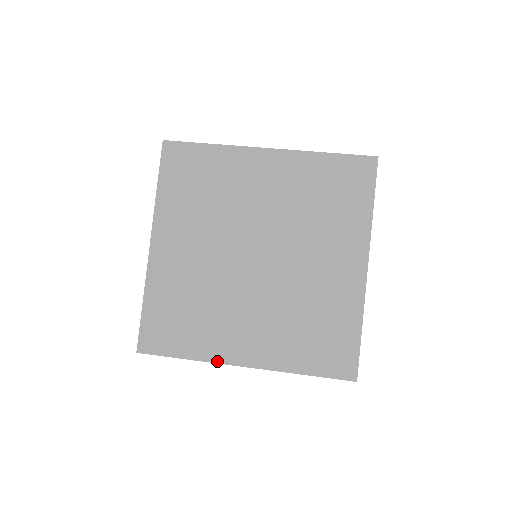
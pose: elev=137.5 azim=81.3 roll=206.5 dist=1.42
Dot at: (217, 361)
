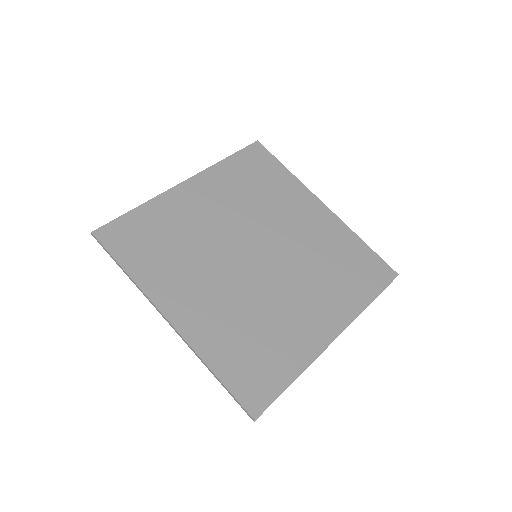
Dot at: (317, 354)
